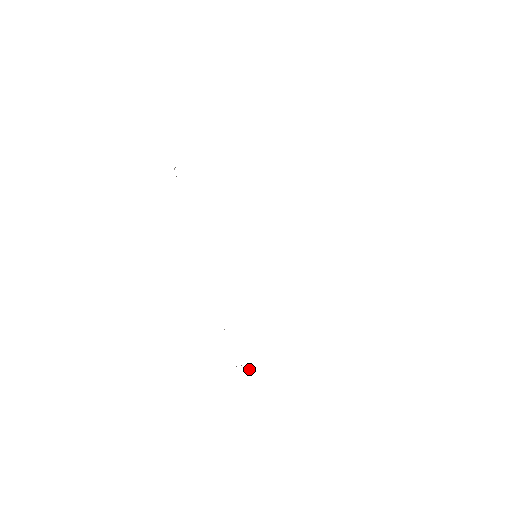
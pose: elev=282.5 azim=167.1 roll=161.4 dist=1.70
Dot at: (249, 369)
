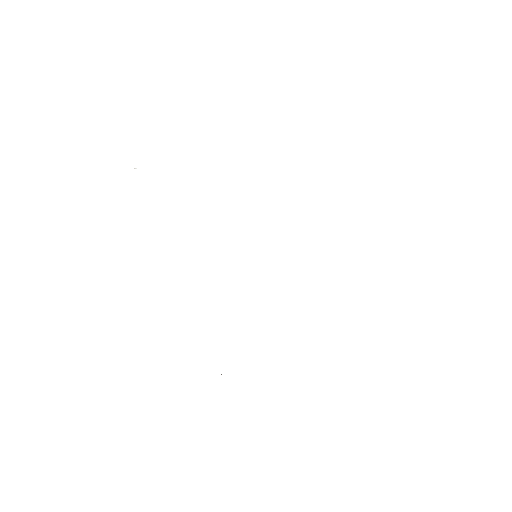
Dot at: occluded
